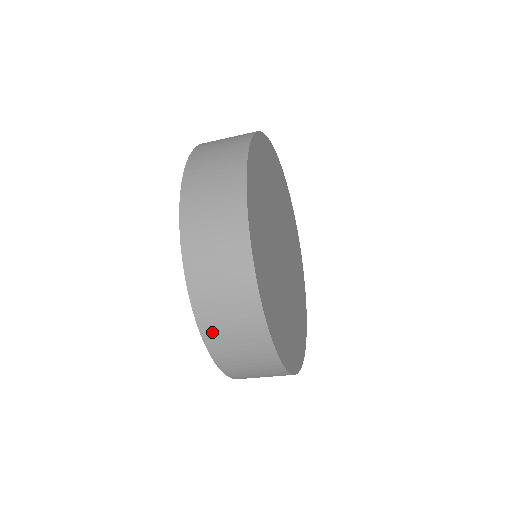
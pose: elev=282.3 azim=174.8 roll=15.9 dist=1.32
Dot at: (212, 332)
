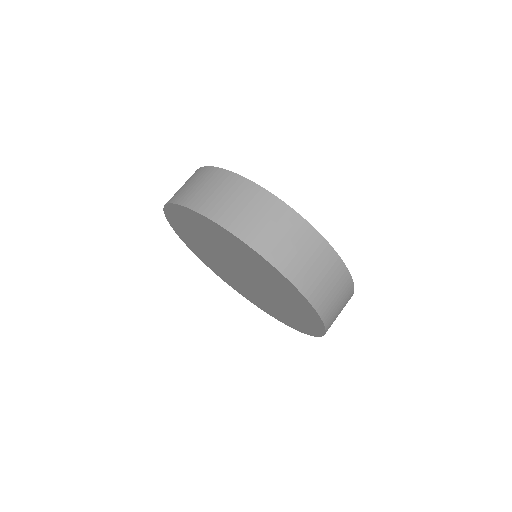
Dot at: (290, 267)
